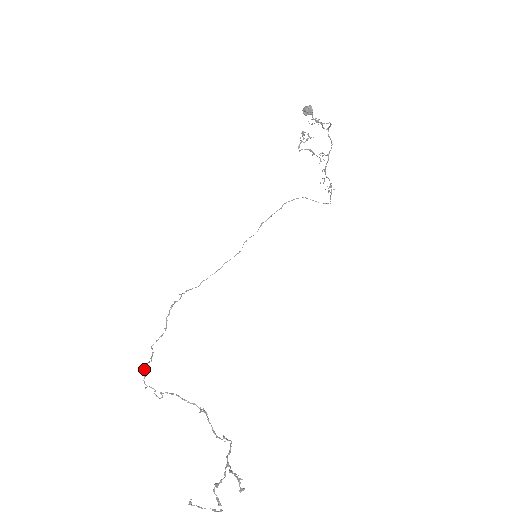
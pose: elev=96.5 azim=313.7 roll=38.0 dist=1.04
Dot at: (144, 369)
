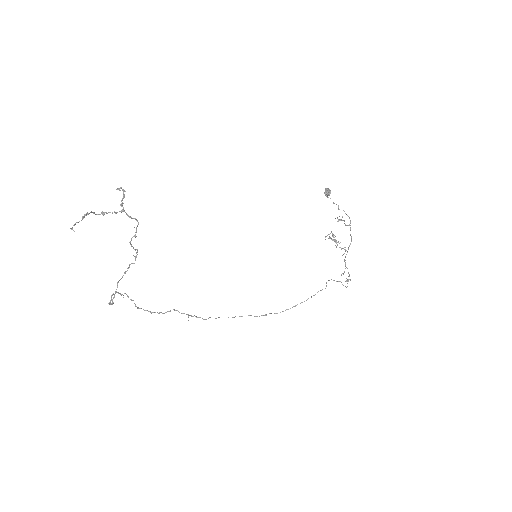
Dot at: occluded
